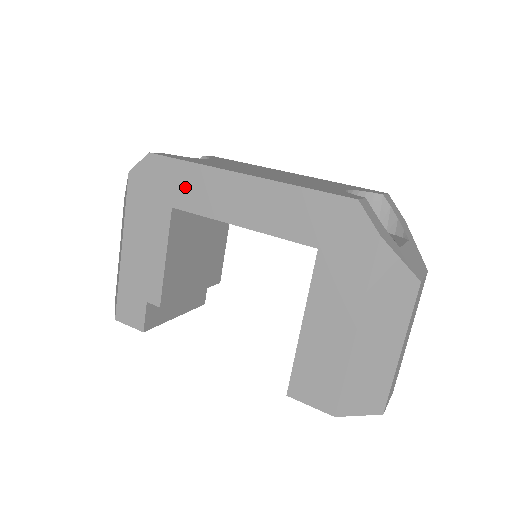
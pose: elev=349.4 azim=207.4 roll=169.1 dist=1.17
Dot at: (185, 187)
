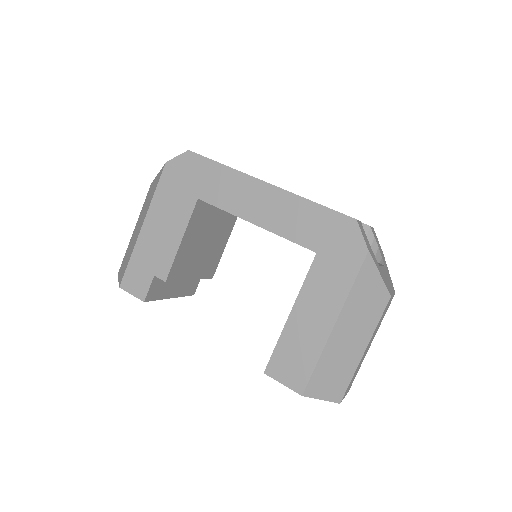
Dot at: (214, 184)
